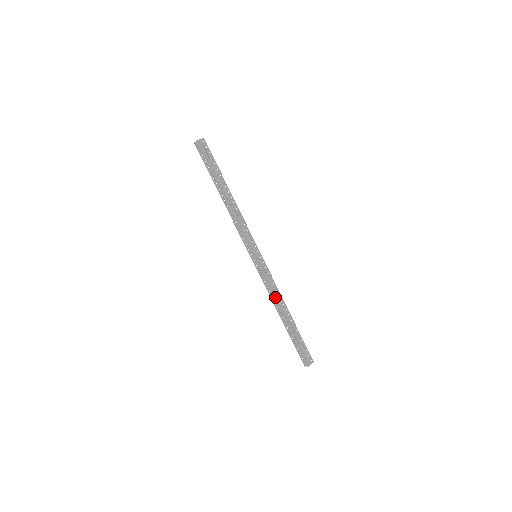
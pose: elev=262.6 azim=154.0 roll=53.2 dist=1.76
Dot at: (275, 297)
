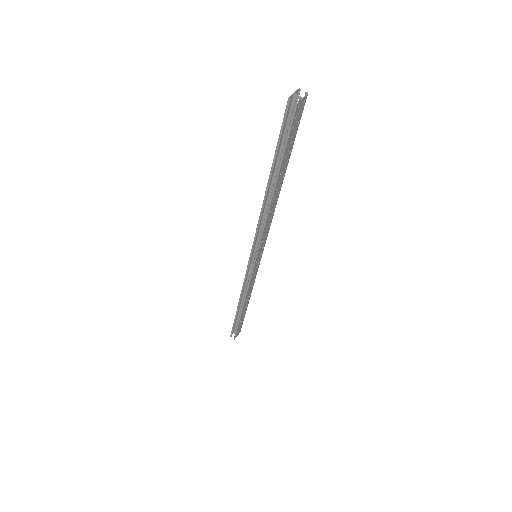
Dot at: (248, 294)
